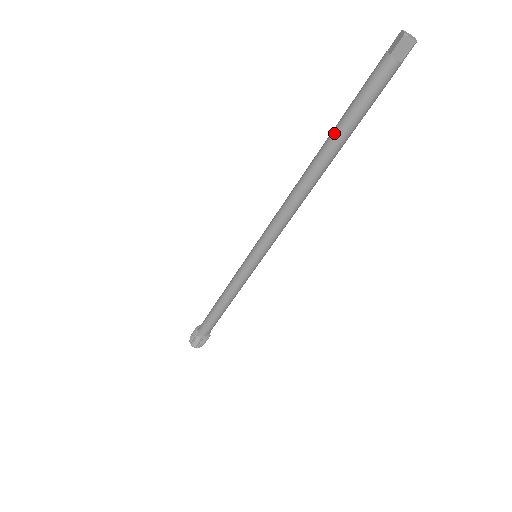
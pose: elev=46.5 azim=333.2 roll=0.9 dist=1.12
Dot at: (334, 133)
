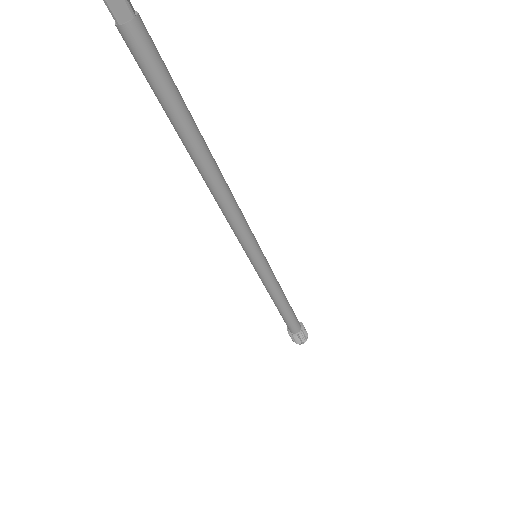
Dot at: (174, 127)
